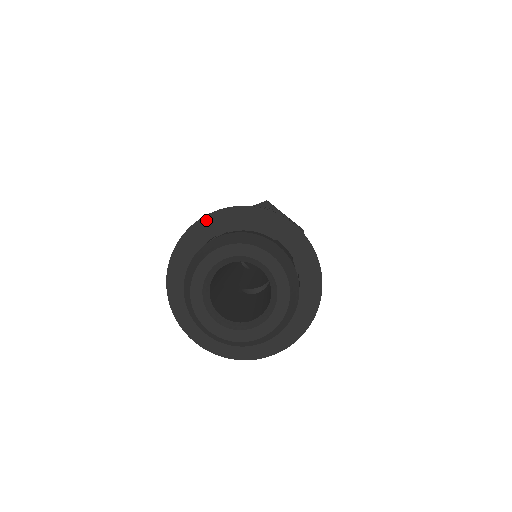
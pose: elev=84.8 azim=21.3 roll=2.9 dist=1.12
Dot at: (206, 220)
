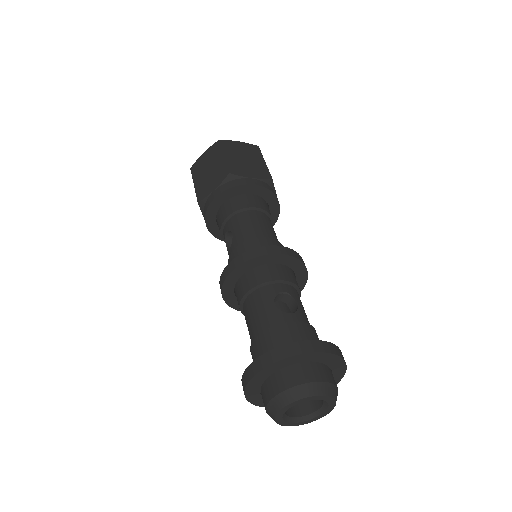
Dot at: (308, 355)
